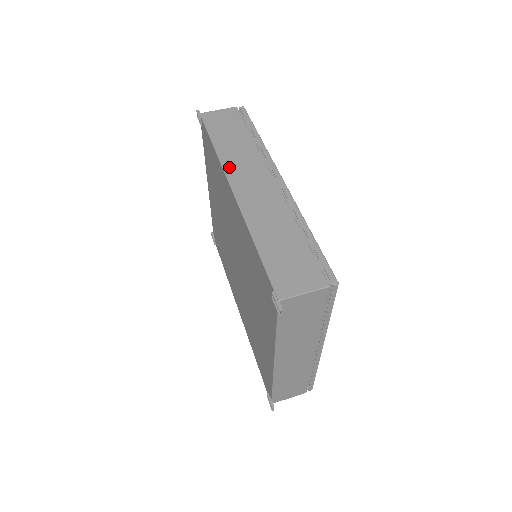
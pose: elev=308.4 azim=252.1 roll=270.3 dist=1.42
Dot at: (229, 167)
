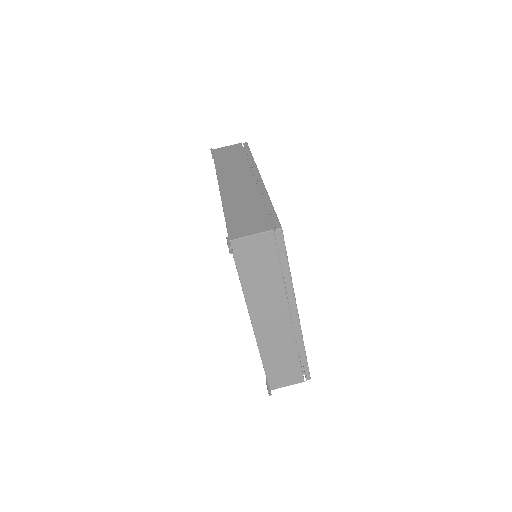
Dot at: (222, 174)
